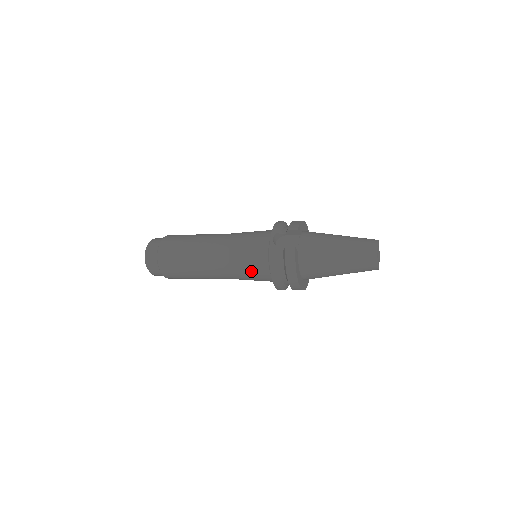
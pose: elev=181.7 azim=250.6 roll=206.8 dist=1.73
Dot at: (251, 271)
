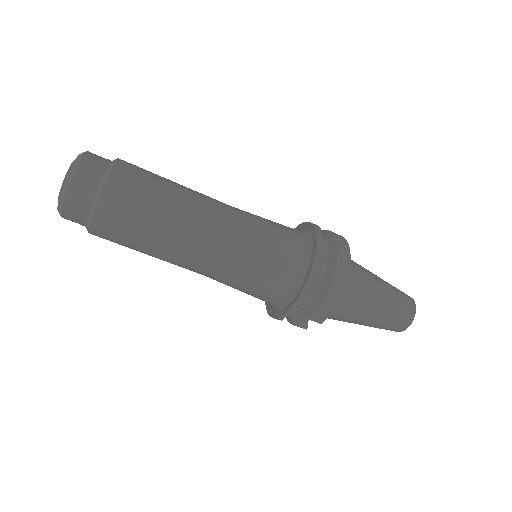
Dot at: (277, 229)
